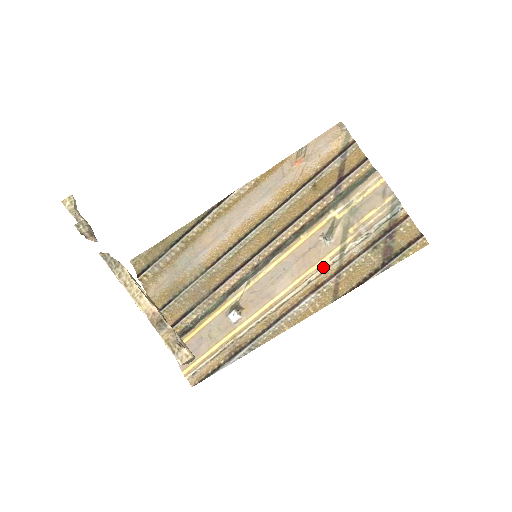
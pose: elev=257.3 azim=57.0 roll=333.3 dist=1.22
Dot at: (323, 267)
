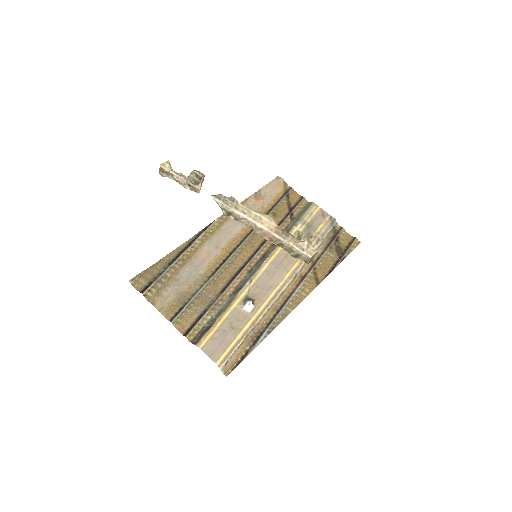
Dot at: (303, 263)
